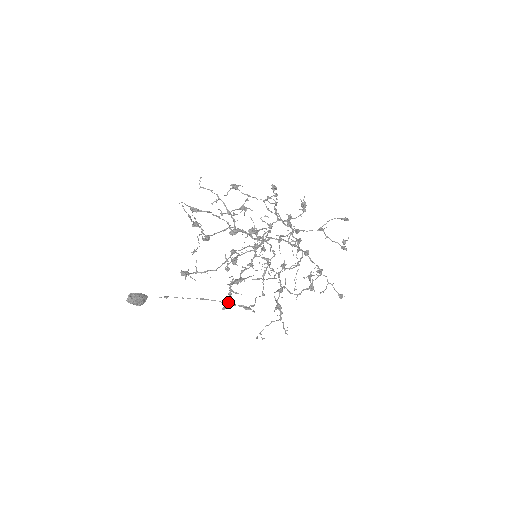
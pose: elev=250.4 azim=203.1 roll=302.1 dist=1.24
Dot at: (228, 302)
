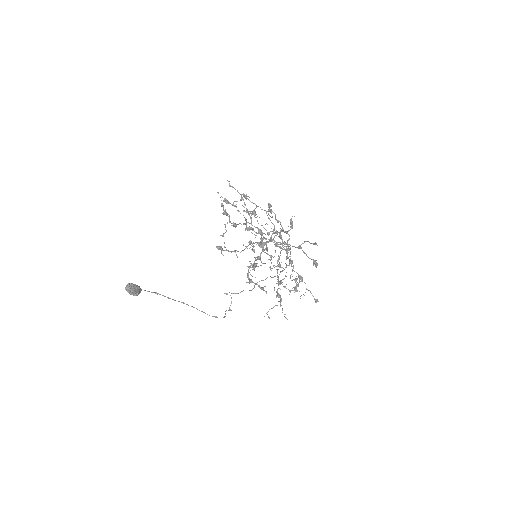
Dot at: (250, 279)
